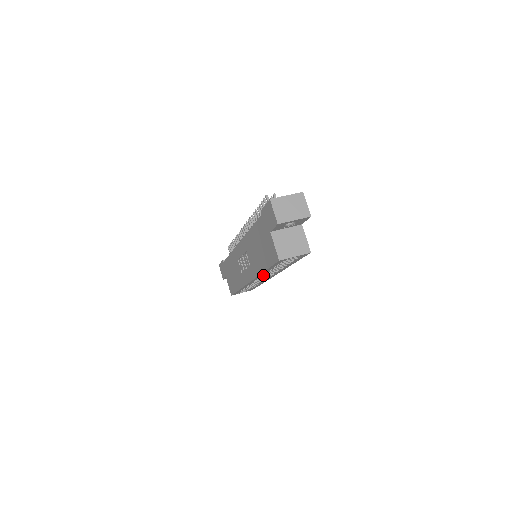
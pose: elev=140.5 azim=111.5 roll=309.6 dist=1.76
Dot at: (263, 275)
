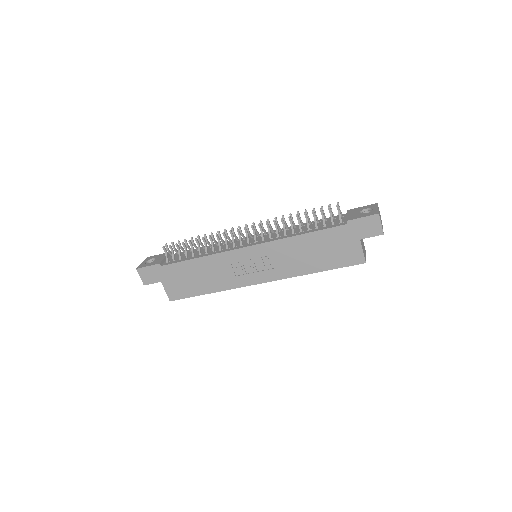
Dot at: occluded
